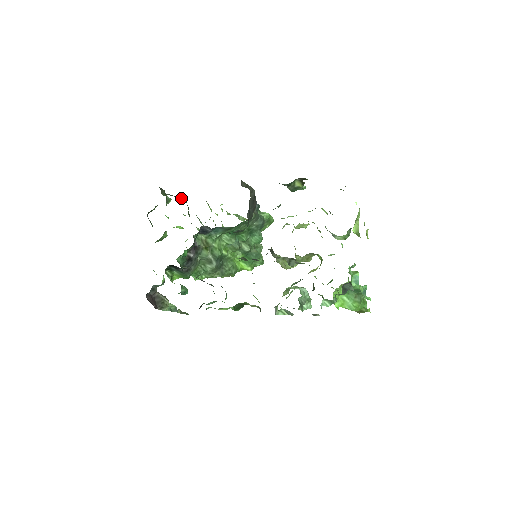
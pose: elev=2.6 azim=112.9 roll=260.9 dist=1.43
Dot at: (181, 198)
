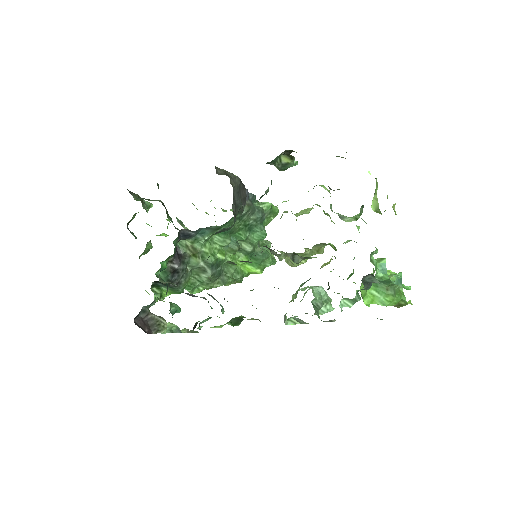
Dot at: (155, 200)
